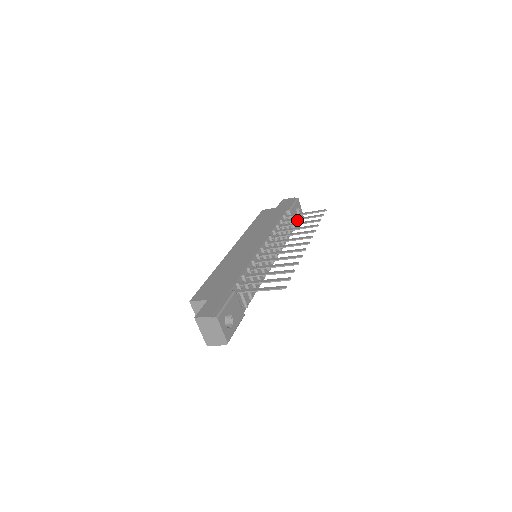
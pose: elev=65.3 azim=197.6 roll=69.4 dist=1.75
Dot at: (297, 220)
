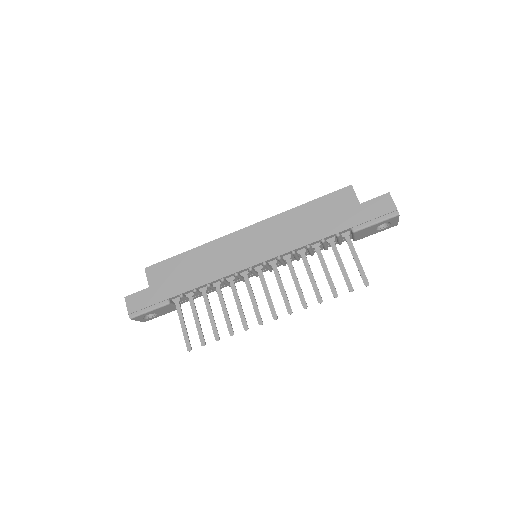
Dot at: (371, 233)
